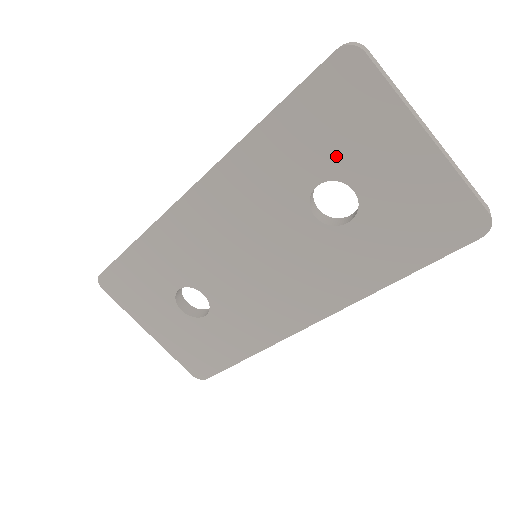
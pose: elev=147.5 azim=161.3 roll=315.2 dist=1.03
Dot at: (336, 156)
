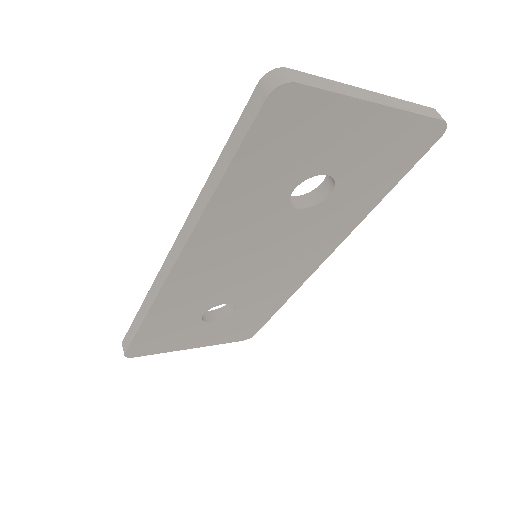
Dot at: (301, 165)
